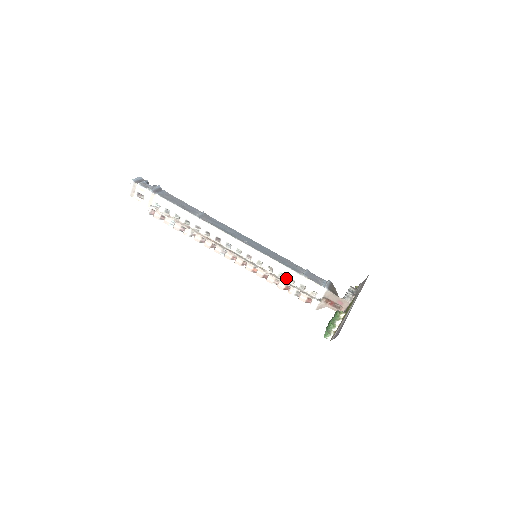
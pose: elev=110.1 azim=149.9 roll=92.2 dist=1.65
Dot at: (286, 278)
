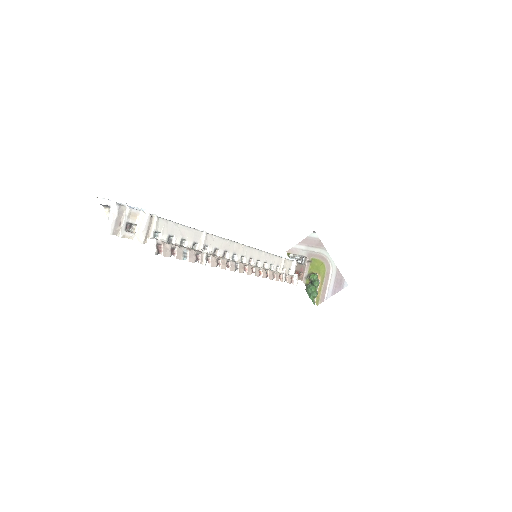
Dot at: (275, 268)
